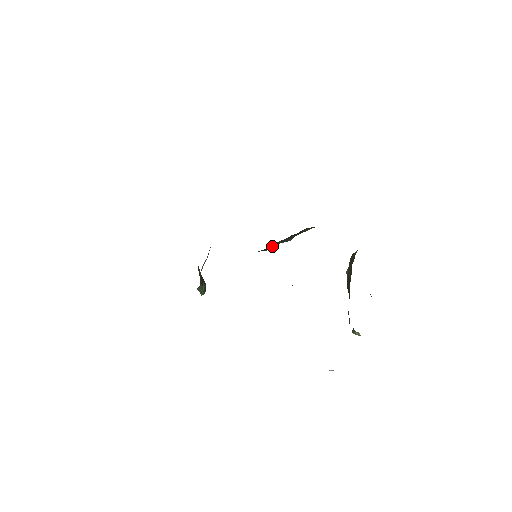
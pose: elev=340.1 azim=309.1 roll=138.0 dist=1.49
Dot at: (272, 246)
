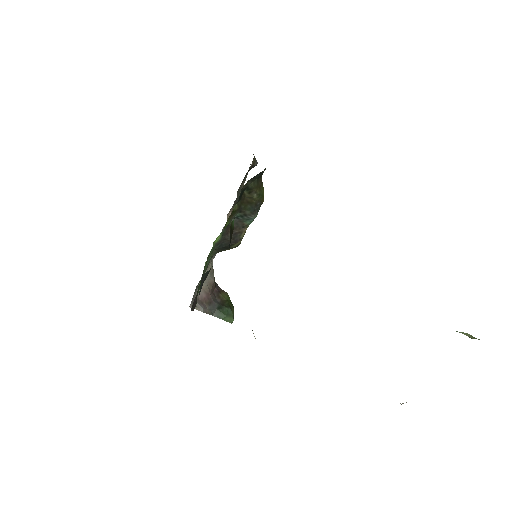
Dot at: (236, 234)
